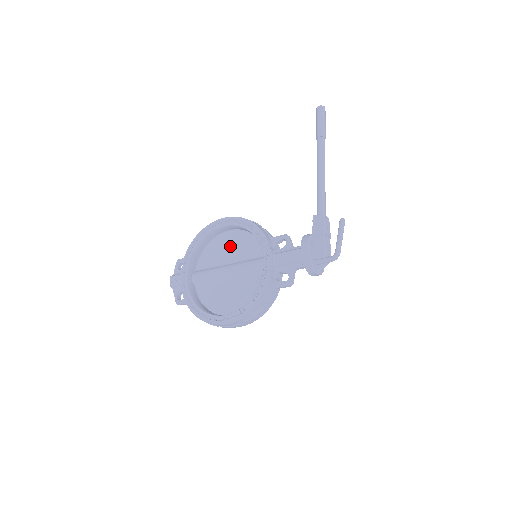
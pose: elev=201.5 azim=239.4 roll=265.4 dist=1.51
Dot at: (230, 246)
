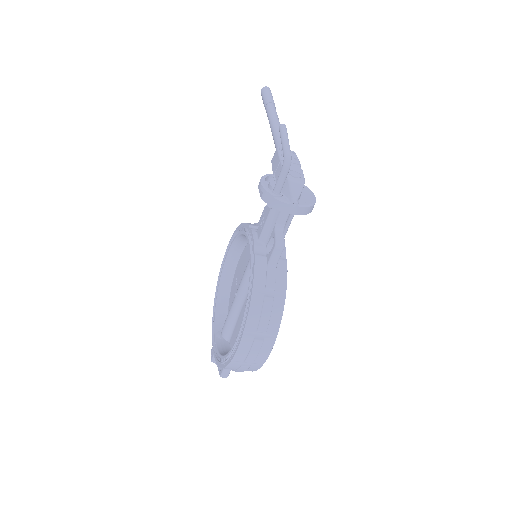
Dot at: (240, 272)
